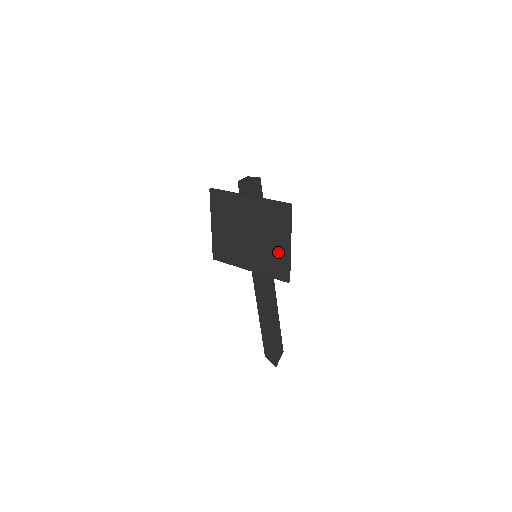
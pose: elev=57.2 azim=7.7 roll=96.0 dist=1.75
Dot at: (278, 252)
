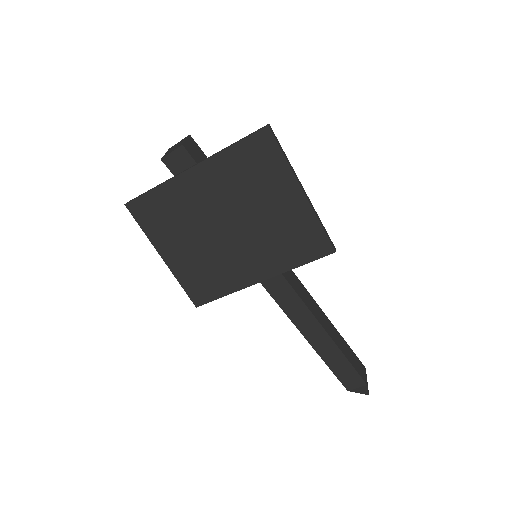
Dot at: (292, 217)
